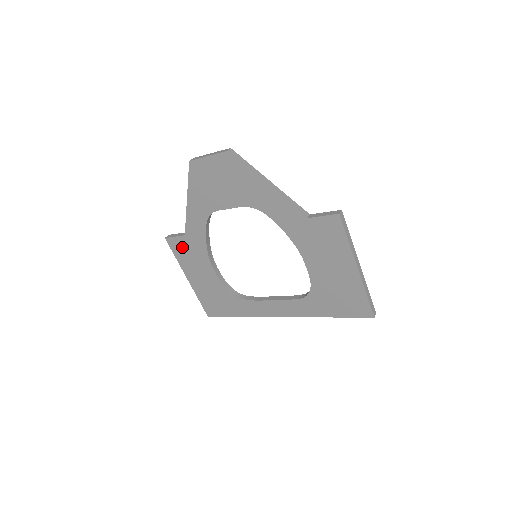
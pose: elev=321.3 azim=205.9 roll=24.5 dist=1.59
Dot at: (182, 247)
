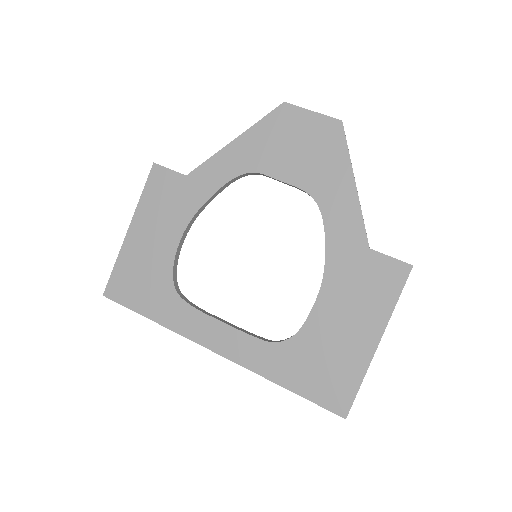
Dot at: (166, 187)
